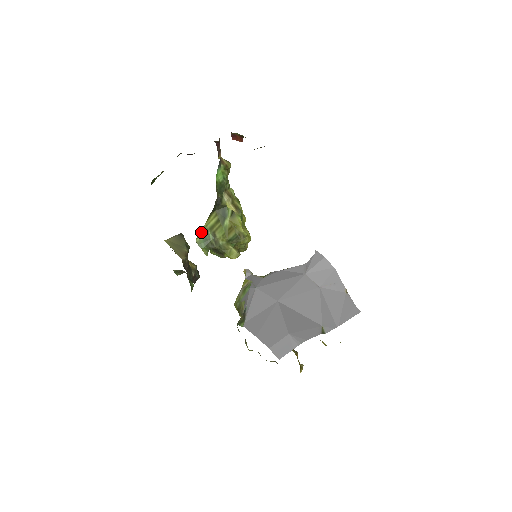
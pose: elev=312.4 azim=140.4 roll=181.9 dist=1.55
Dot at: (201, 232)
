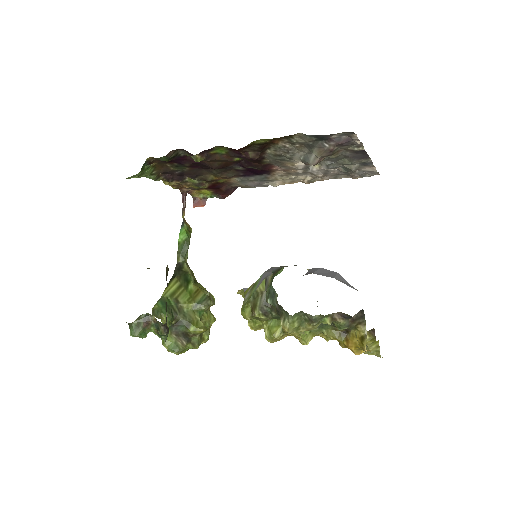
Dot at: (159, 300)
